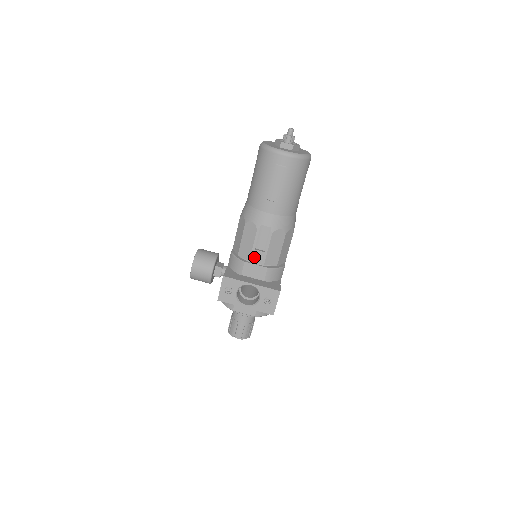
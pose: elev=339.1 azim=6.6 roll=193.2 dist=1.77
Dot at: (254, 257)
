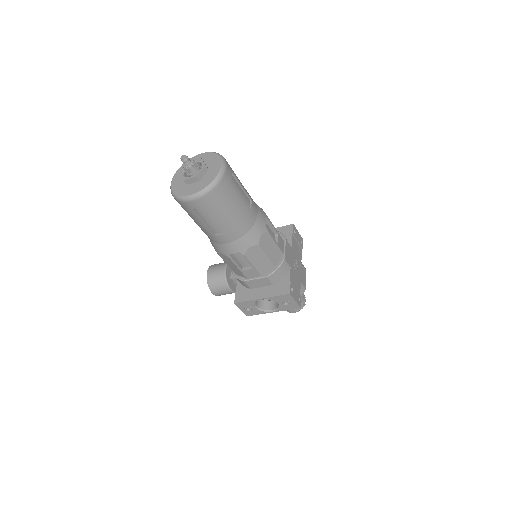
Dot at: (248, 275)
